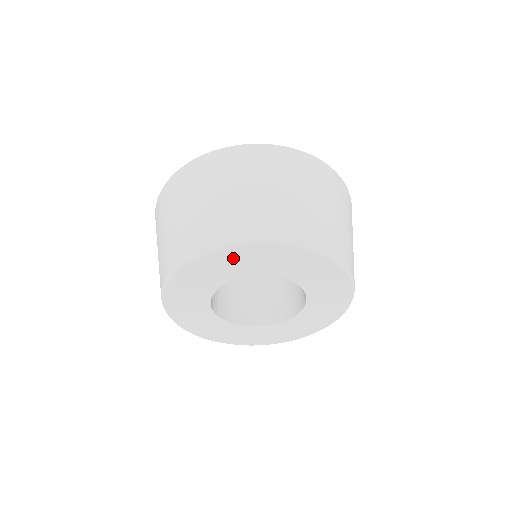
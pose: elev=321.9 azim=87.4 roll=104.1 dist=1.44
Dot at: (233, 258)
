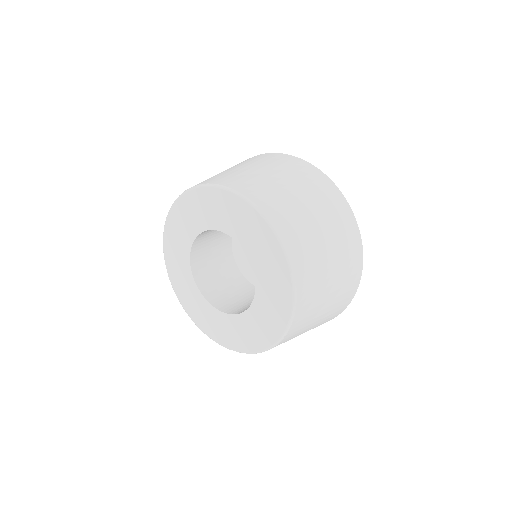
Dot at: (222, 203)
